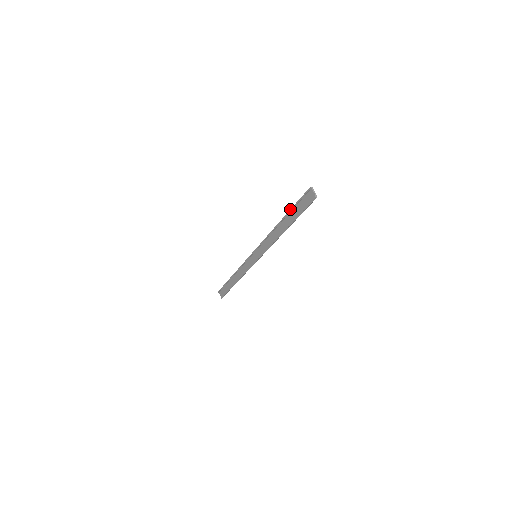
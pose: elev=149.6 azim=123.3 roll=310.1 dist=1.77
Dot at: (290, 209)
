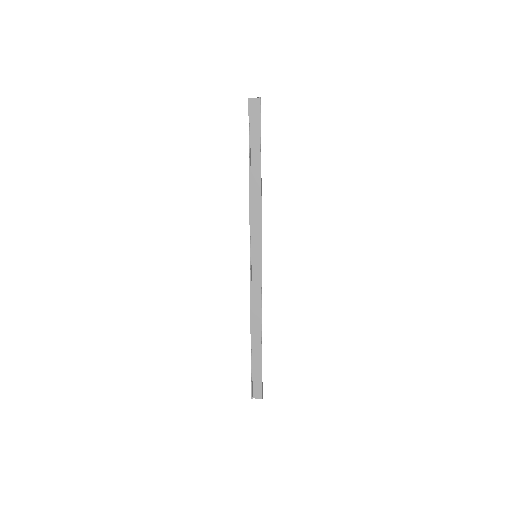
Dot at: occluded
